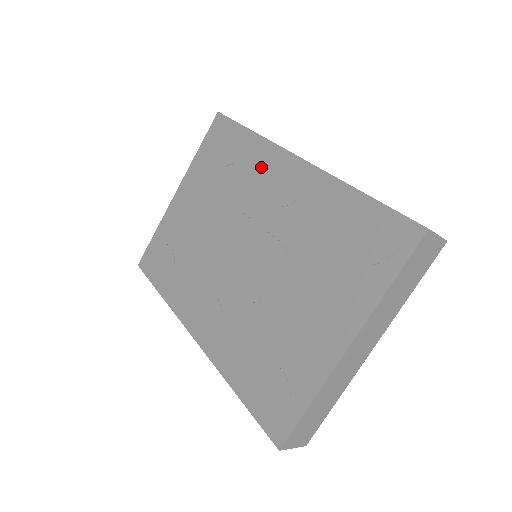
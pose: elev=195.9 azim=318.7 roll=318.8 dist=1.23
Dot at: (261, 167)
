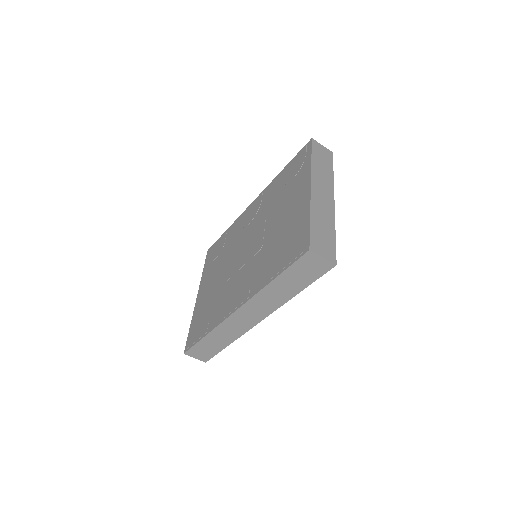
Dot at: (238, 227)
